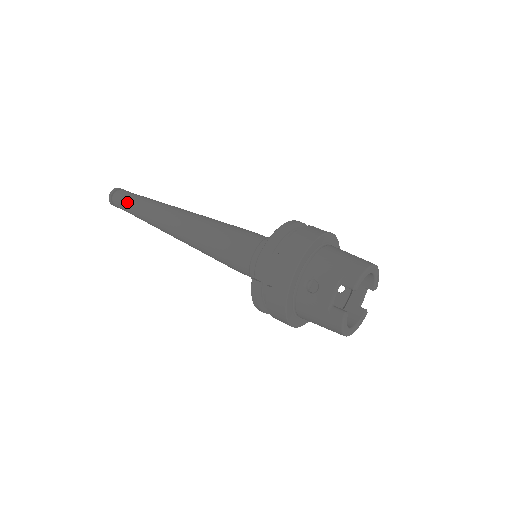
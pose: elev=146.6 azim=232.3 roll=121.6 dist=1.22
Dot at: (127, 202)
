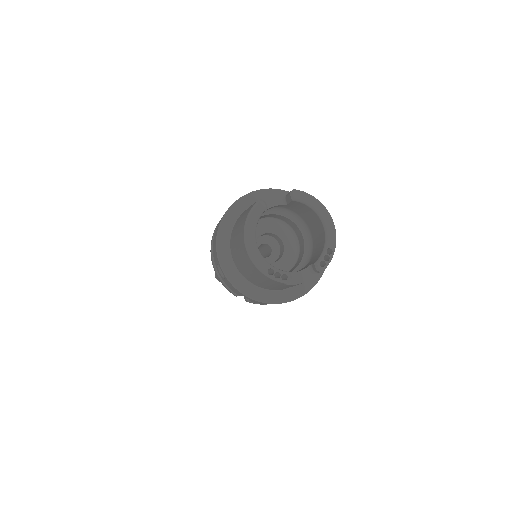
Dot at: occluded
